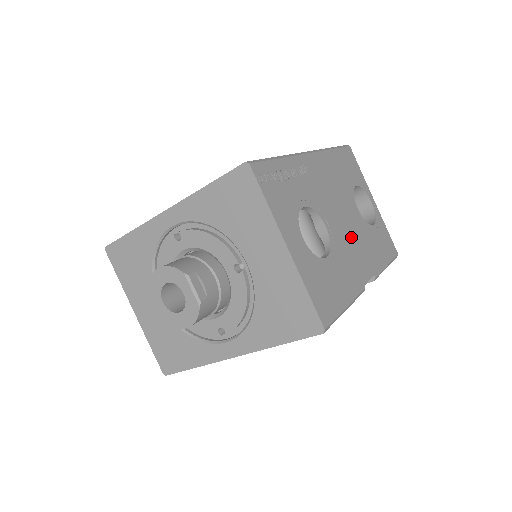
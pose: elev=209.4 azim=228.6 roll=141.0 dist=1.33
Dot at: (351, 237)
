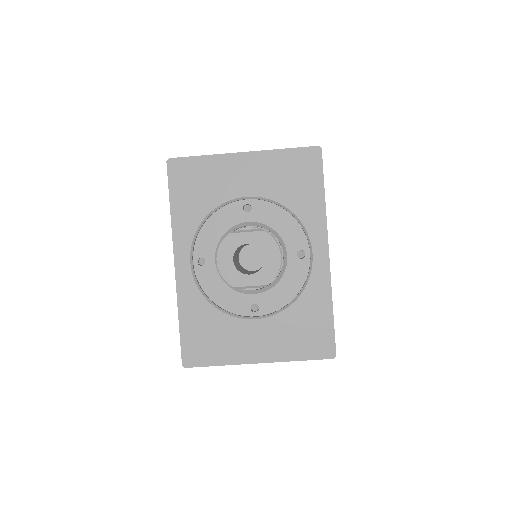
Dot at: occluded
